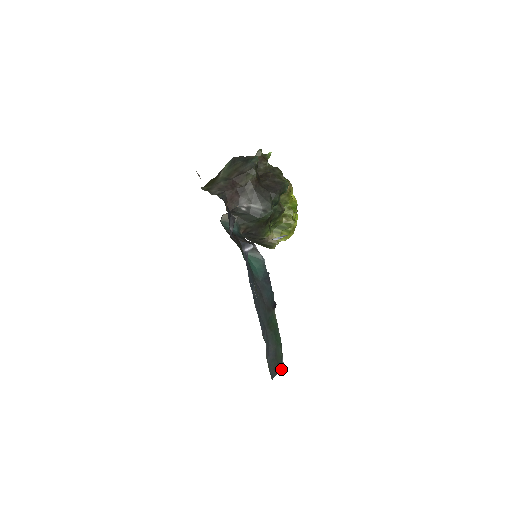
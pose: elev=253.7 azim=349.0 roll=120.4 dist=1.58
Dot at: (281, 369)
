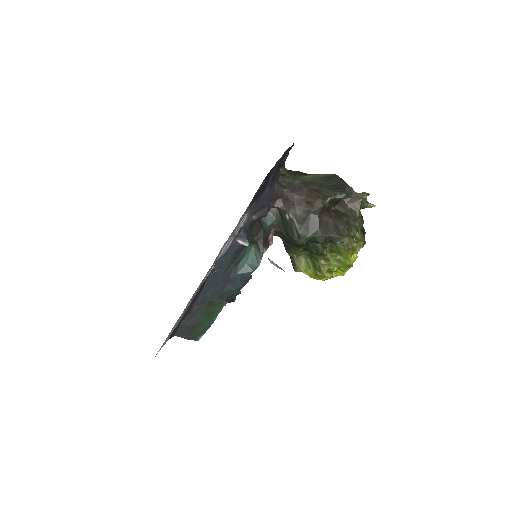
Dot at: occluded
